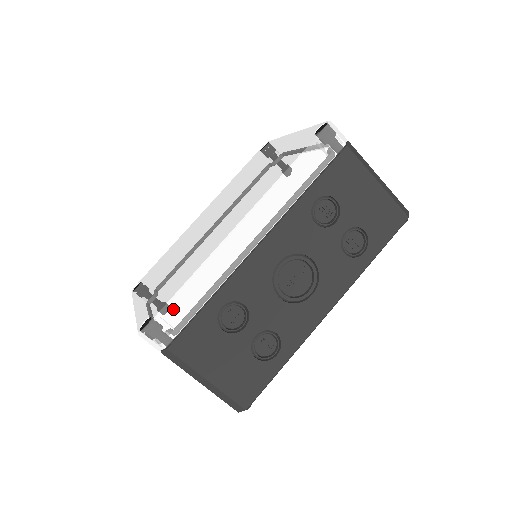
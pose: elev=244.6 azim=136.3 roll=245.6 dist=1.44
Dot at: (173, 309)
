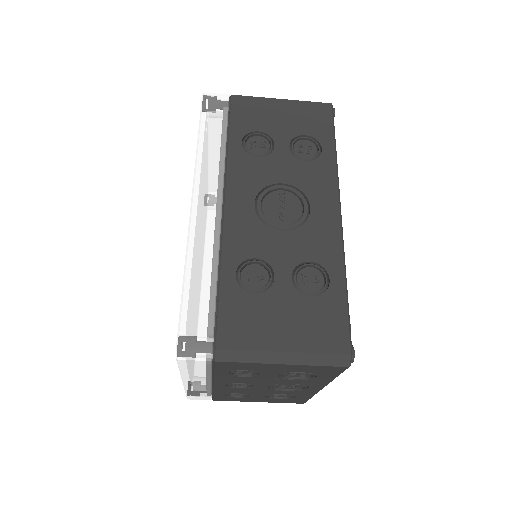
Dot at: (190, 308)
